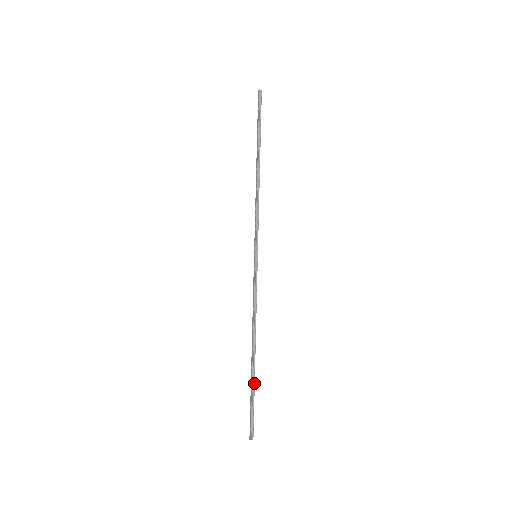
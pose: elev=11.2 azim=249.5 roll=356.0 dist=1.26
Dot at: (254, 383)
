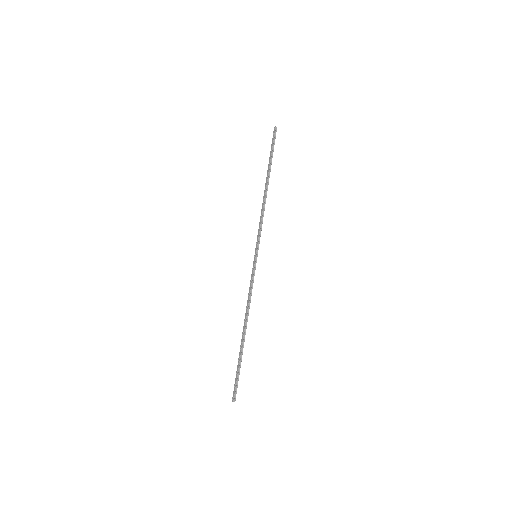
Dot at: occluded
